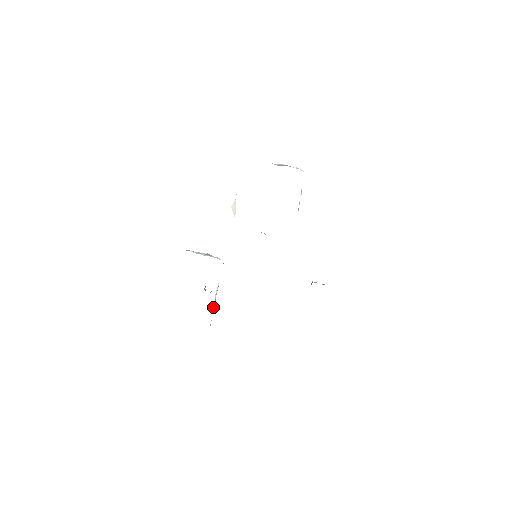
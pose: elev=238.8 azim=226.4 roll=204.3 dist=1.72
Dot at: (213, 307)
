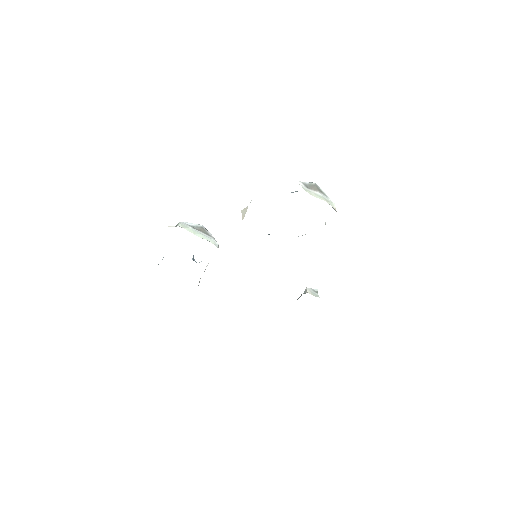
Dot at: occluded
